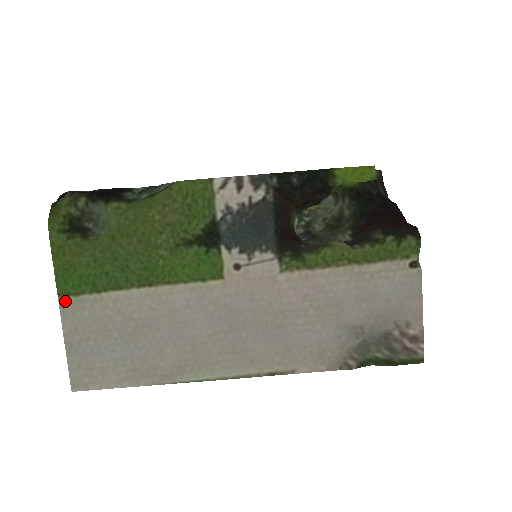
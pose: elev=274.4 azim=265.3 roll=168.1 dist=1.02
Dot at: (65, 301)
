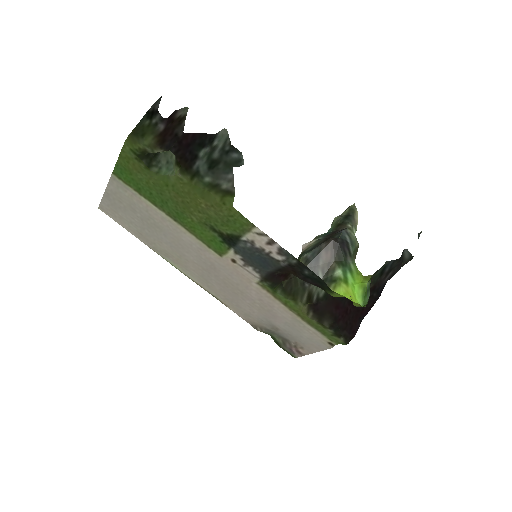
Dot at: (116, 178)
